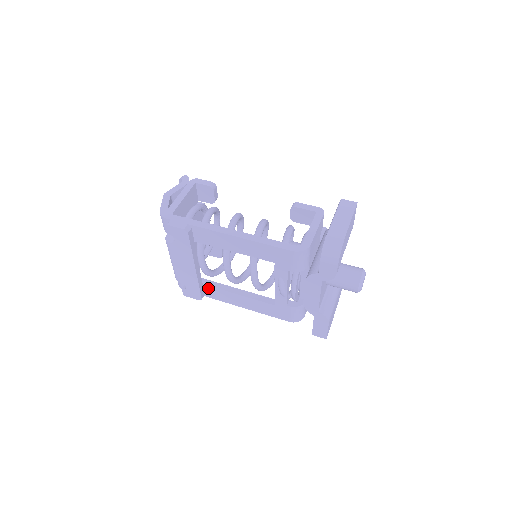
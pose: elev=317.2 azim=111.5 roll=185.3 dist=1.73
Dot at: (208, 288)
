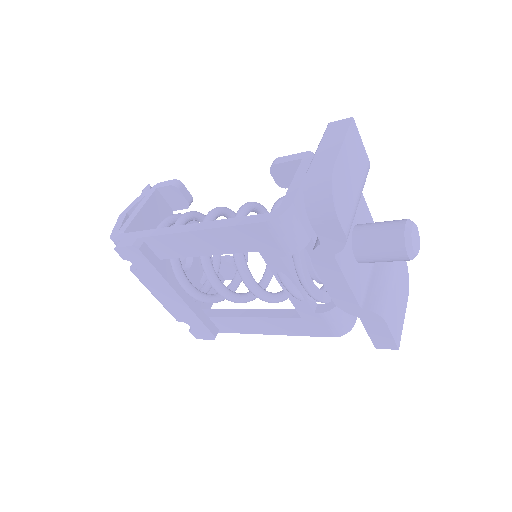
Dot at: (216, 320)
